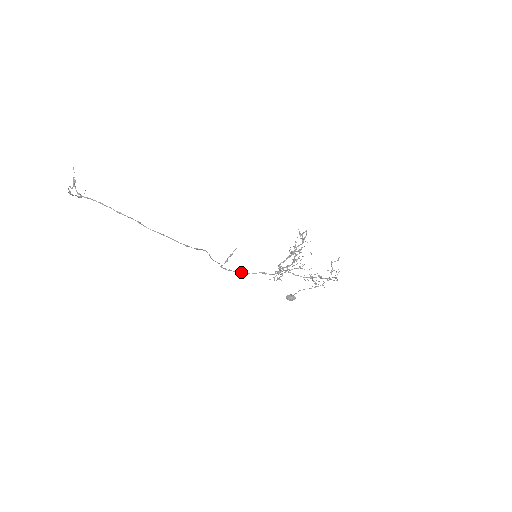
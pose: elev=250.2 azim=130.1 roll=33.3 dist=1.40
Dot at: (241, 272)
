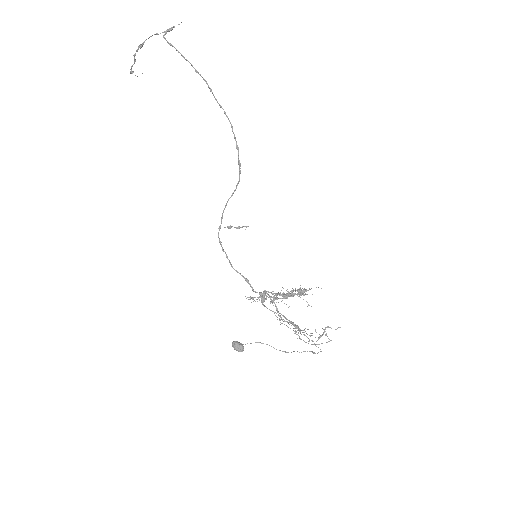
Dot at: (227, 257)
